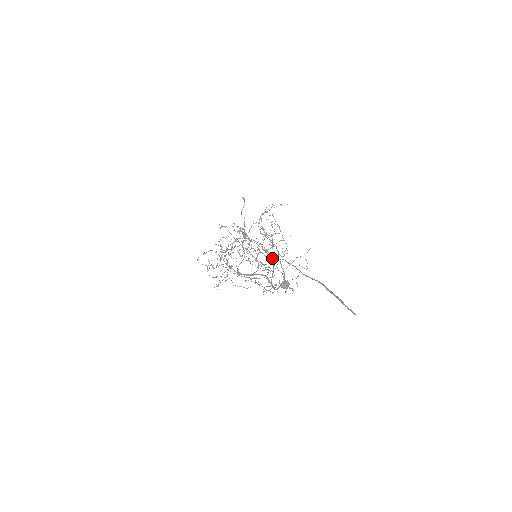
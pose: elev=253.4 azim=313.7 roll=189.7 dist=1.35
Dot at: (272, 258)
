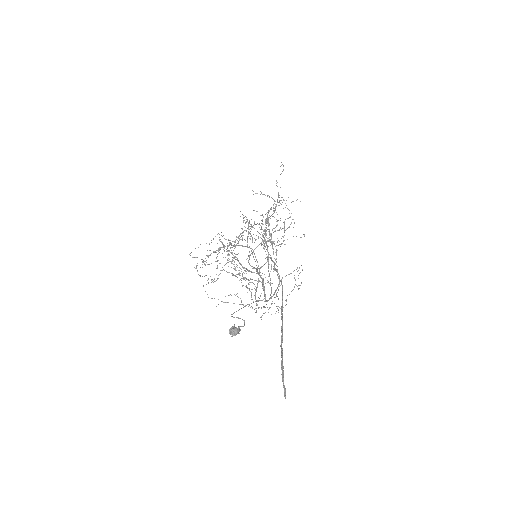
Dot at: (259, 272)
